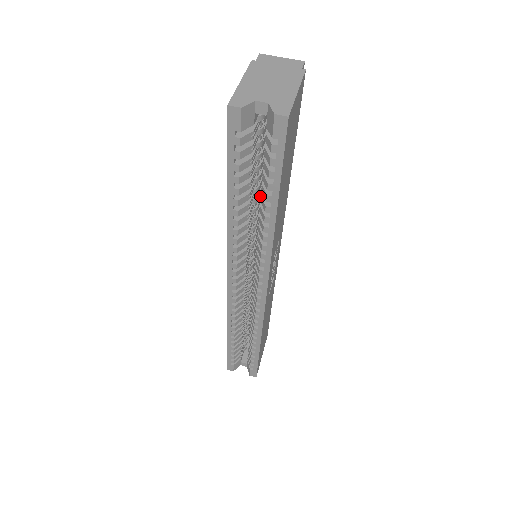
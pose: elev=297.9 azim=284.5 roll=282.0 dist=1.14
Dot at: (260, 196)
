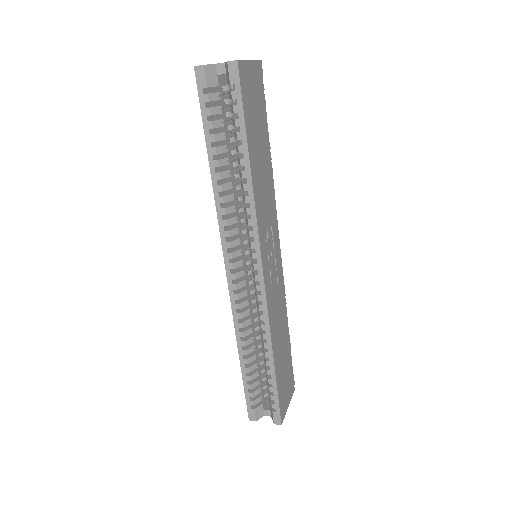
Dot at: occluded
